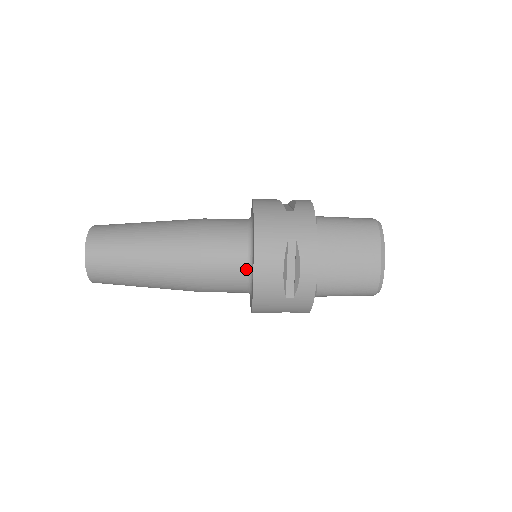
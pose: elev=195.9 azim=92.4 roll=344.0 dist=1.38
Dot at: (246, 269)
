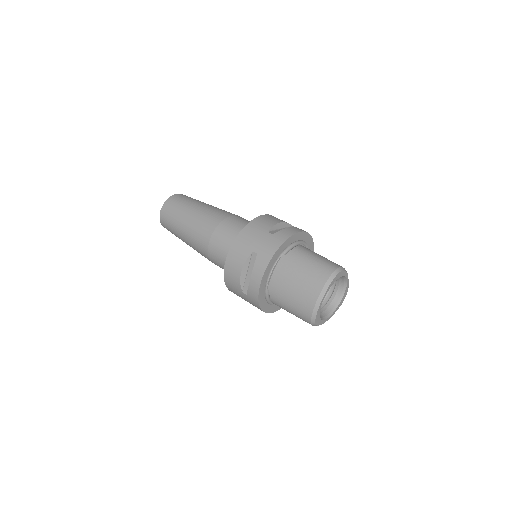
Dot at: occluded
